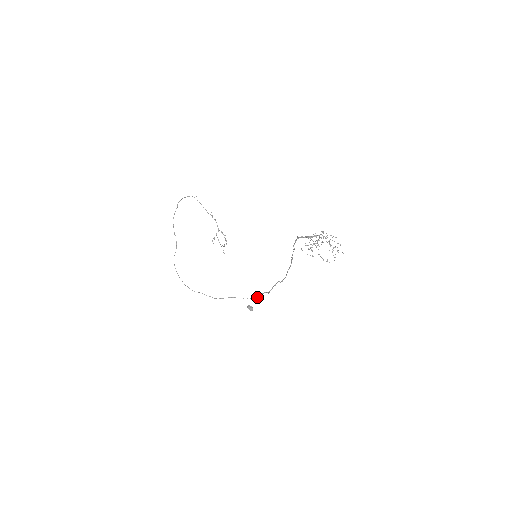
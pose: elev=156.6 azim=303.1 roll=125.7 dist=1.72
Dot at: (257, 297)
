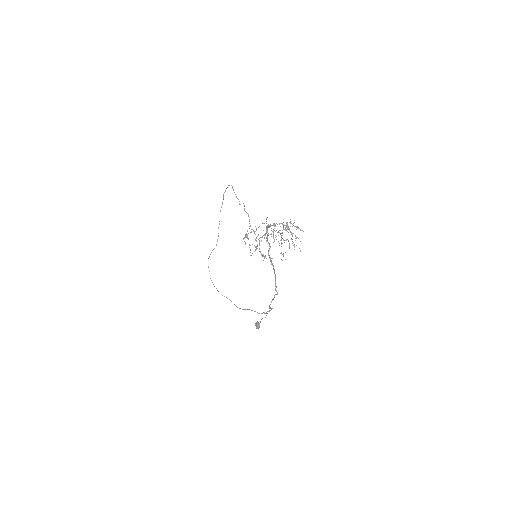
Dot at: (266, 313)
